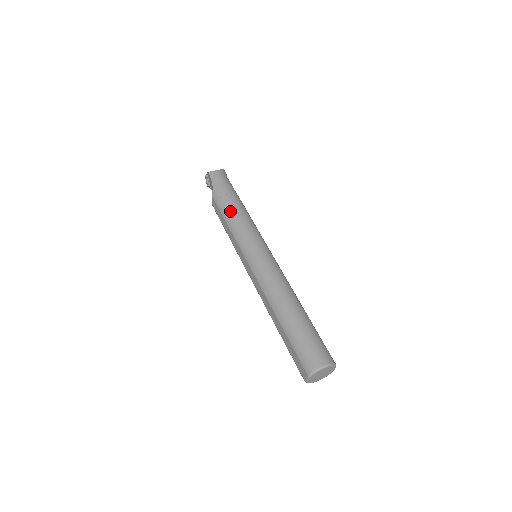
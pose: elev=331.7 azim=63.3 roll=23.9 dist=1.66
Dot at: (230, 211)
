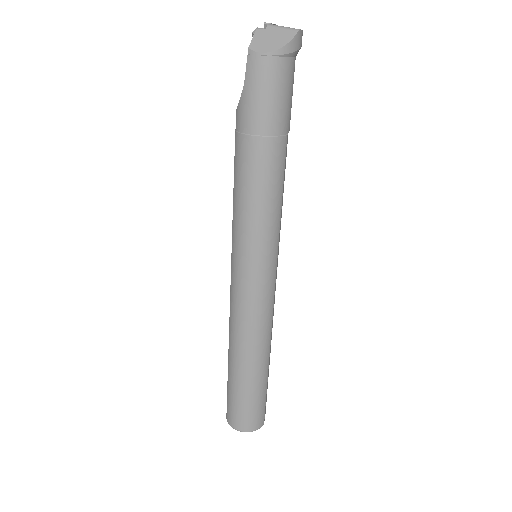
Dot at: (243, 177)
